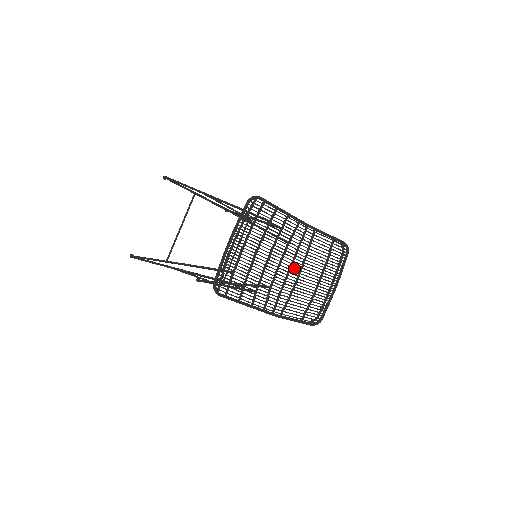
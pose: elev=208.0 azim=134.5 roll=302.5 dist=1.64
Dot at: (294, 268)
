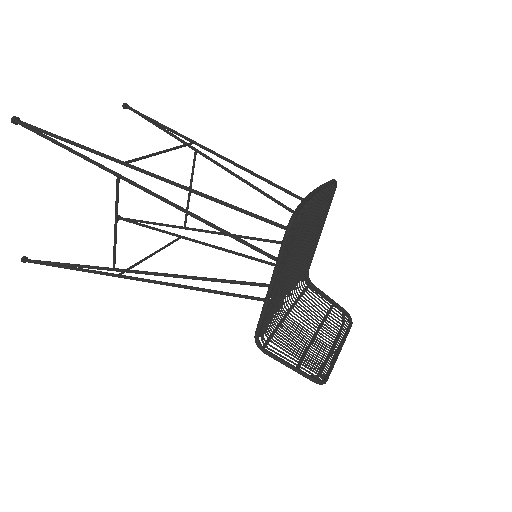
Dot at: occluded
